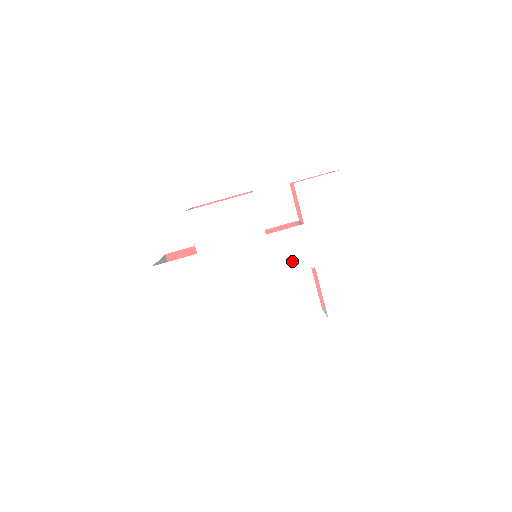
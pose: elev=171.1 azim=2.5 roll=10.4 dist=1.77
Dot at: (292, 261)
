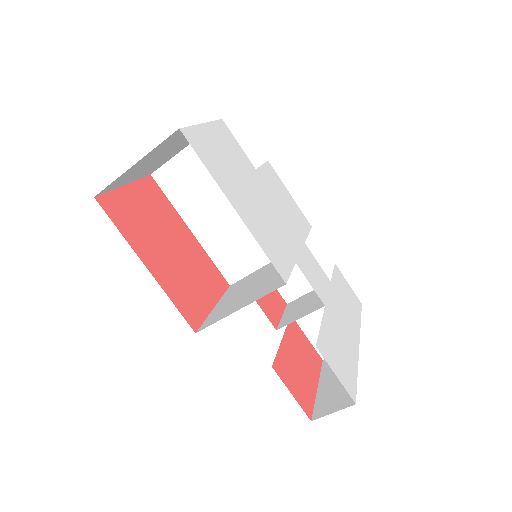
Dot at: (312, 277)
